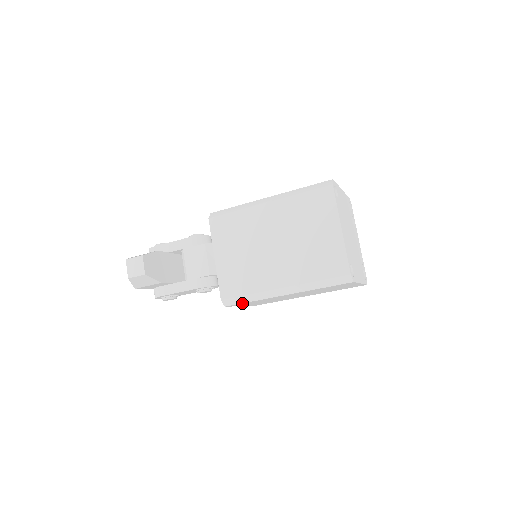
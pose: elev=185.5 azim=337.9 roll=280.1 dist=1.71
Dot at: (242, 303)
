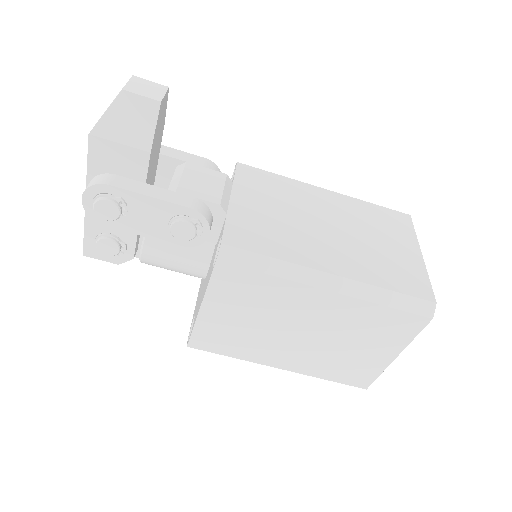
Dot at: (248, 270)
